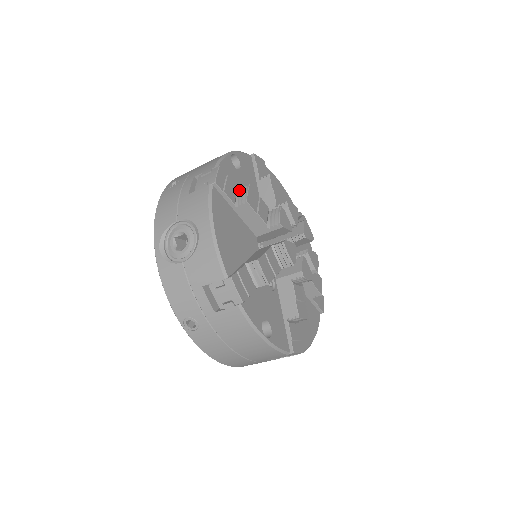
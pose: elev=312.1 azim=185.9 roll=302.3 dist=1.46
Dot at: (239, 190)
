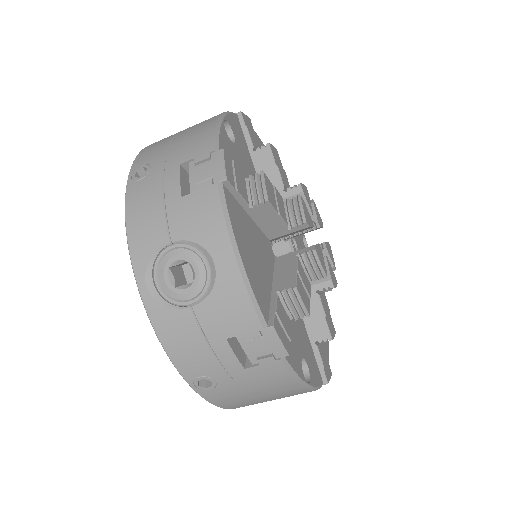
Dot at: (246, 178)
